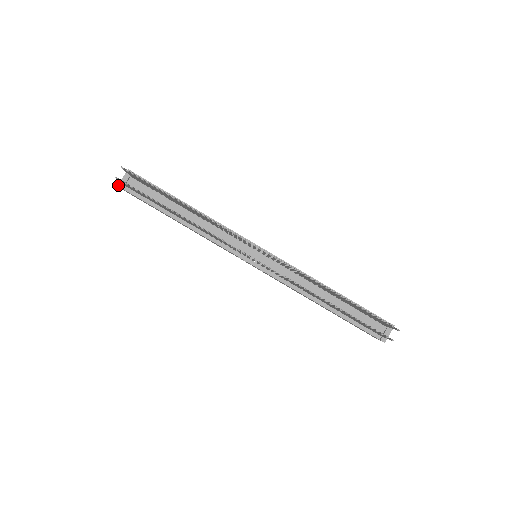
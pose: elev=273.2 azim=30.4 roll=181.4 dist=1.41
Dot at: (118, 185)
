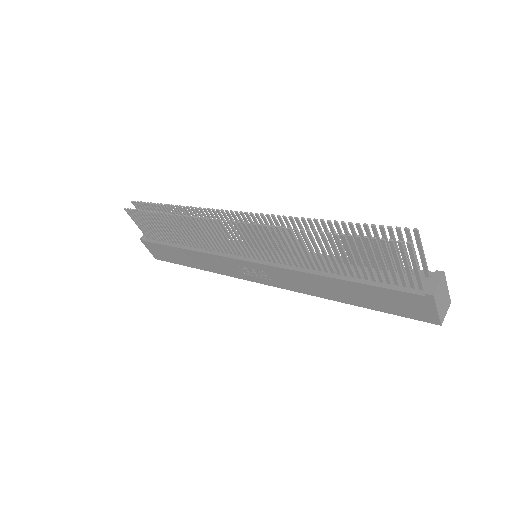
Dot at: (140, 238)
